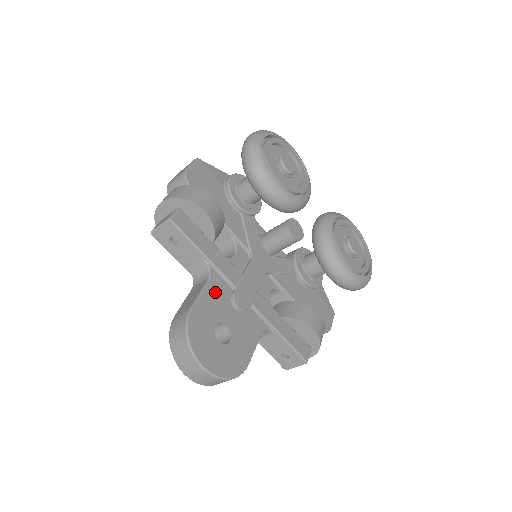
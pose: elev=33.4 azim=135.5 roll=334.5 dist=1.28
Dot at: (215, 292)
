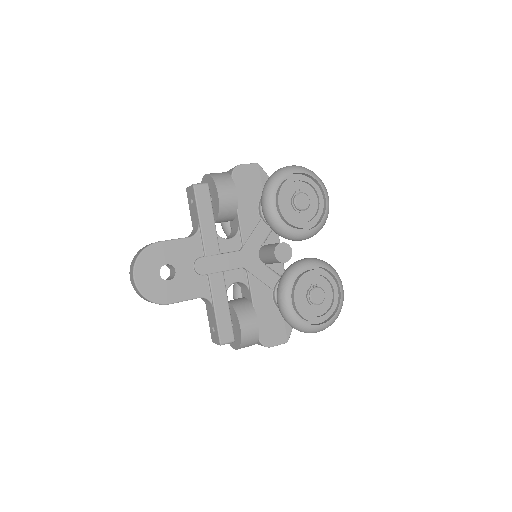
Dot at: (187, 247)
